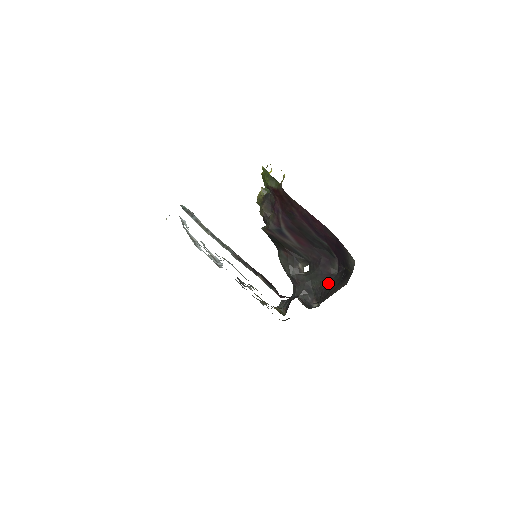
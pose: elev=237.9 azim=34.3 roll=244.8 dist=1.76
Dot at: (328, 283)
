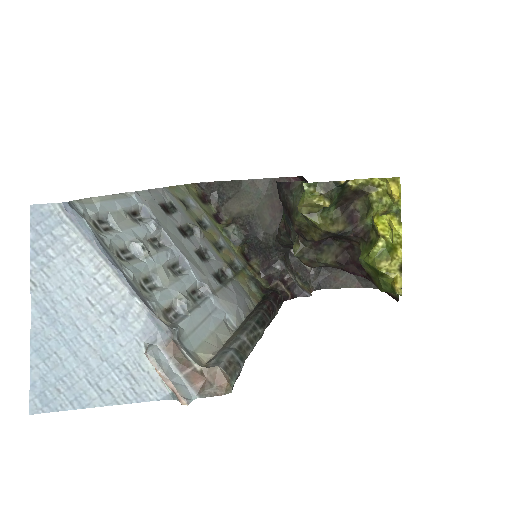
Dot at: occluded
